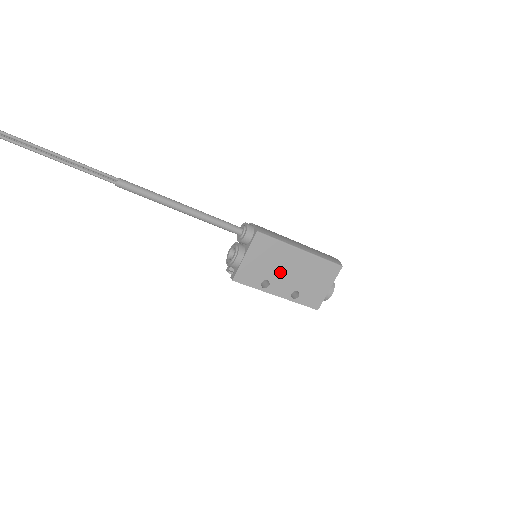
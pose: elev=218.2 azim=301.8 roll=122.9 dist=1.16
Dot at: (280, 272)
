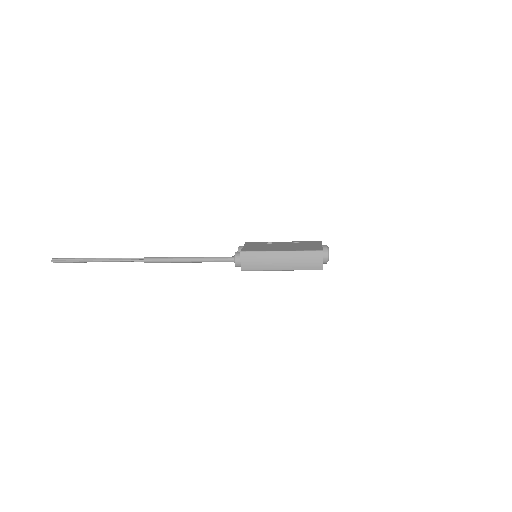
Dot at: occluded
